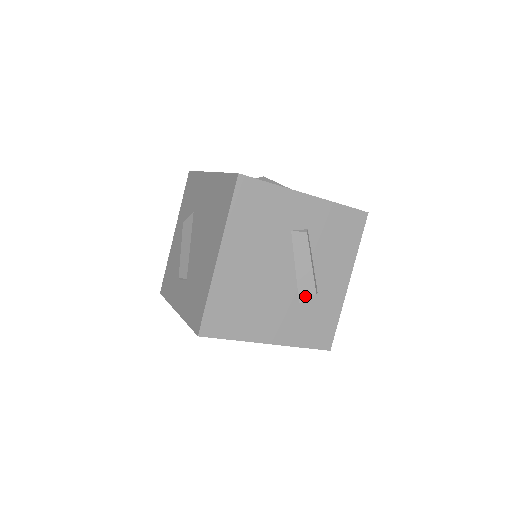
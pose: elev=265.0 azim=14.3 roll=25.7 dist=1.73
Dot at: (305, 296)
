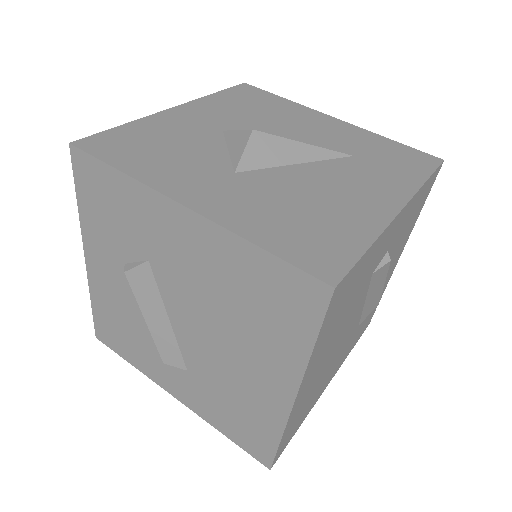
Dot at: (366, 316)
